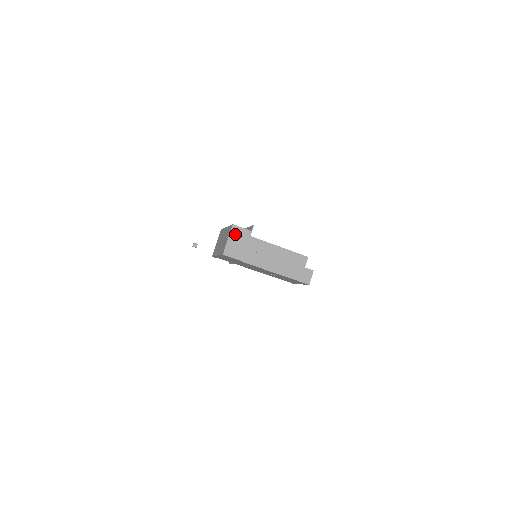
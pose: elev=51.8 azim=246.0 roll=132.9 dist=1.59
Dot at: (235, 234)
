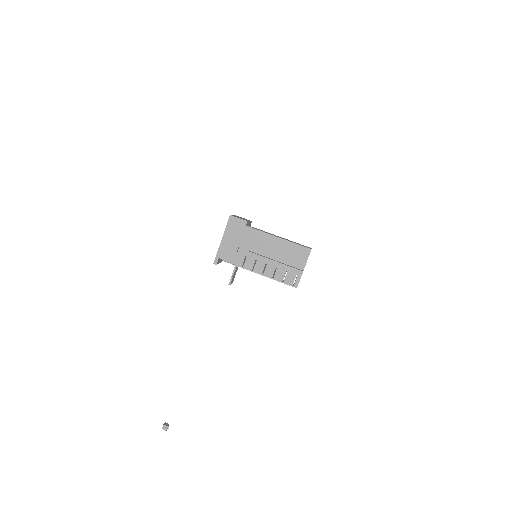
Dot at: occluded
